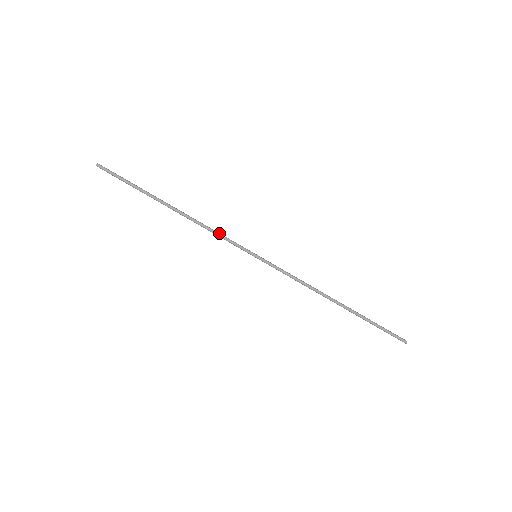
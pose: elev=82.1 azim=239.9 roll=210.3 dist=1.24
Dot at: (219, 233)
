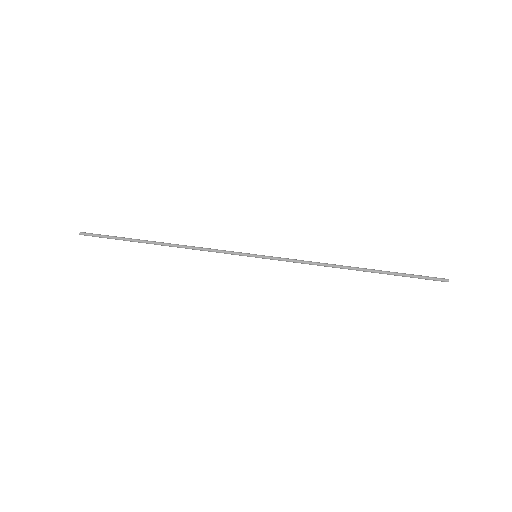
Dot at: (212, 250)
